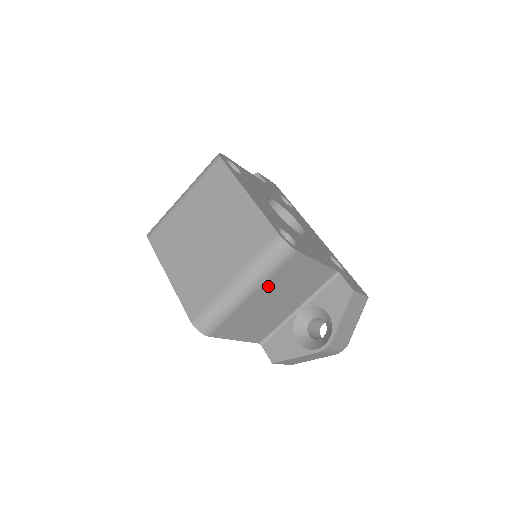
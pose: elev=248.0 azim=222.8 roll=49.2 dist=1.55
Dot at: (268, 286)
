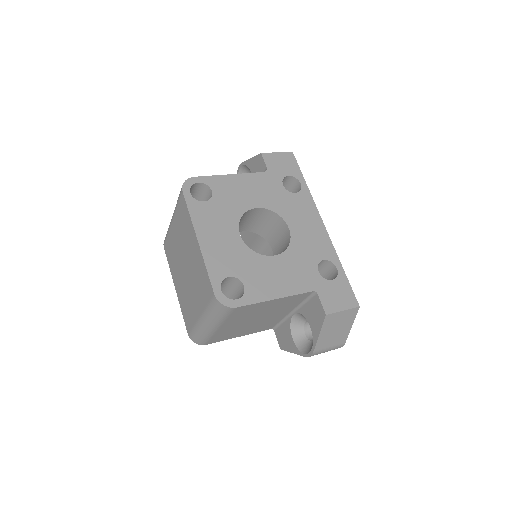
Dot at: (231, 321)
